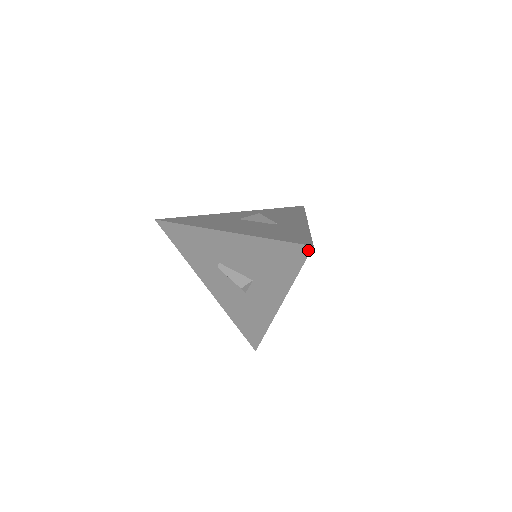
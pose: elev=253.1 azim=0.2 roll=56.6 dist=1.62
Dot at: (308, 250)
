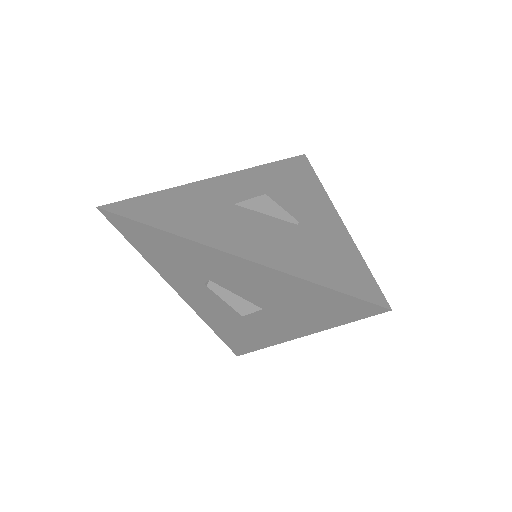
Dot at: (379, 311)
